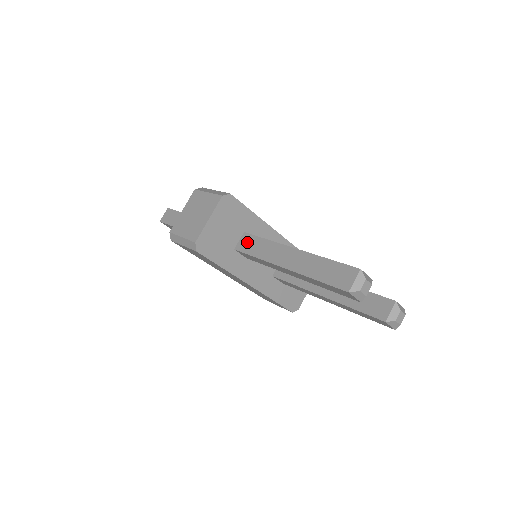
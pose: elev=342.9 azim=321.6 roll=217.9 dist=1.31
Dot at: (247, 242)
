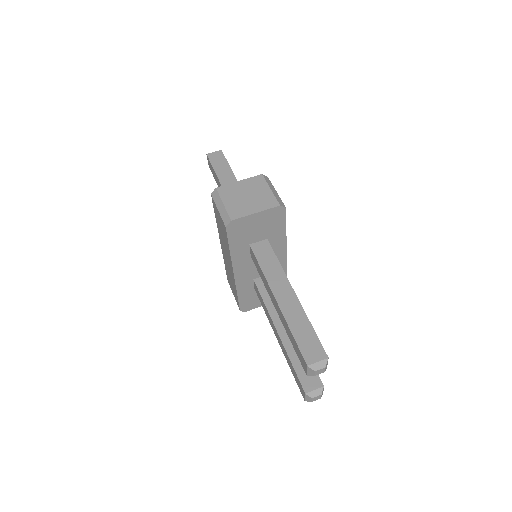
Dot at: (264, 250)
